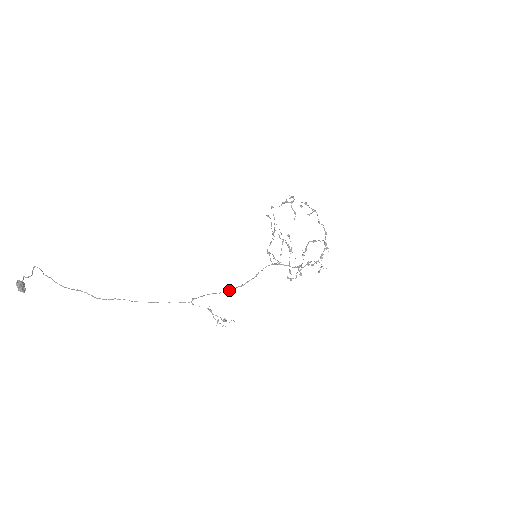
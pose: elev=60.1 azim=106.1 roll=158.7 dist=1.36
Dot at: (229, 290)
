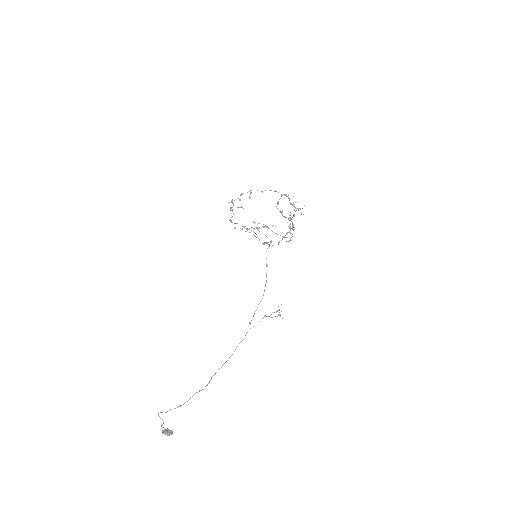
Dot at: occluded
